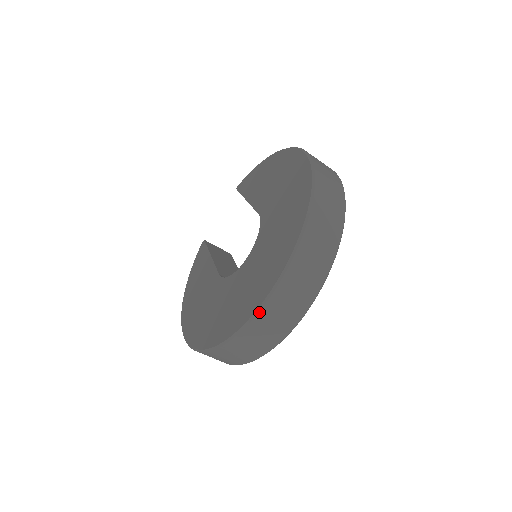
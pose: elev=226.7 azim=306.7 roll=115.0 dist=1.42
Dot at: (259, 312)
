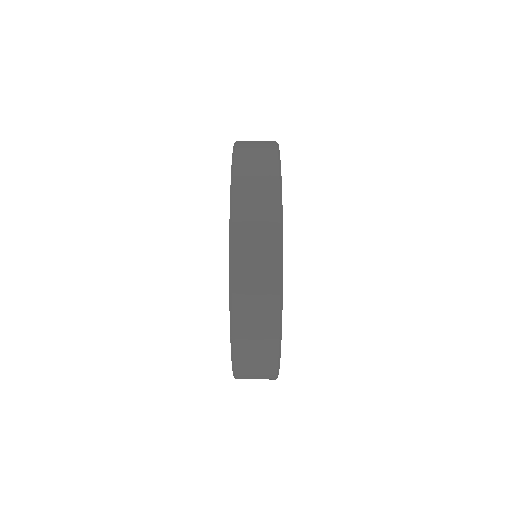
Dot at: (232, 216)
